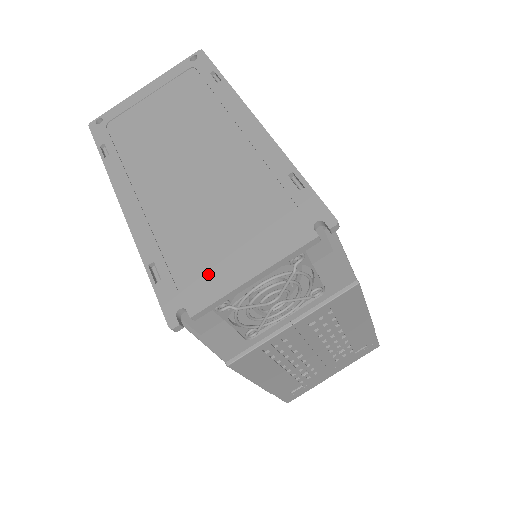
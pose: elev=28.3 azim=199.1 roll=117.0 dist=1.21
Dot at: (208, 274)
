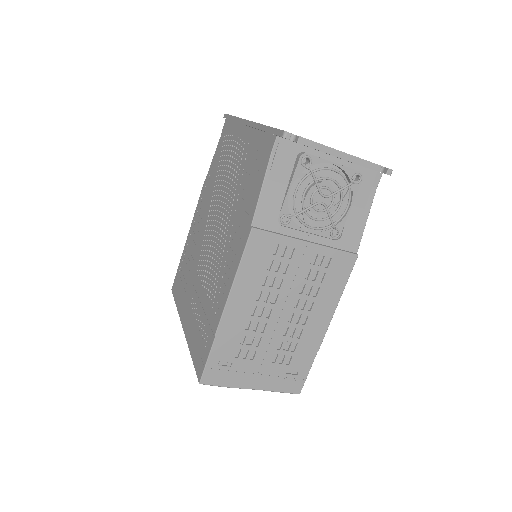
Dot at: occluded
